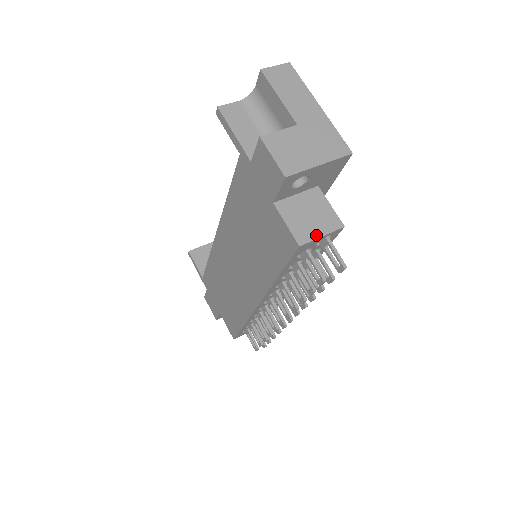
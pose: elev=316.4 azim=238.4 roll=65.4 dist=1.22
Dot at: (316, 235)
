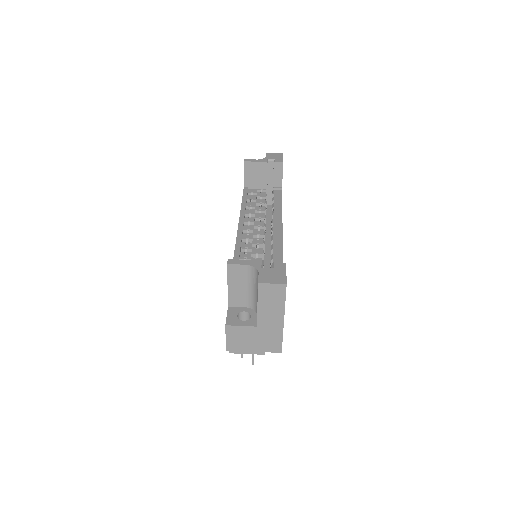
Dot at: (243, 352)
